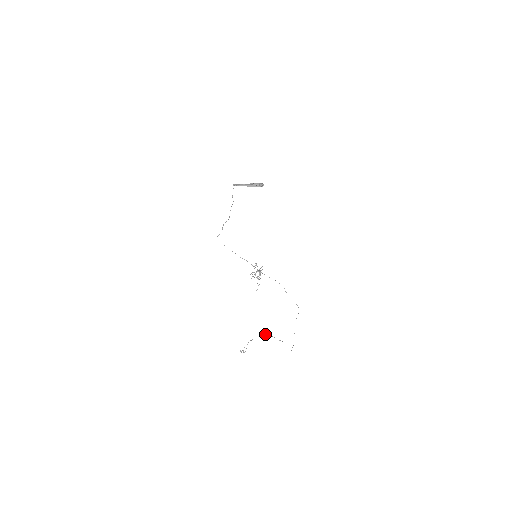
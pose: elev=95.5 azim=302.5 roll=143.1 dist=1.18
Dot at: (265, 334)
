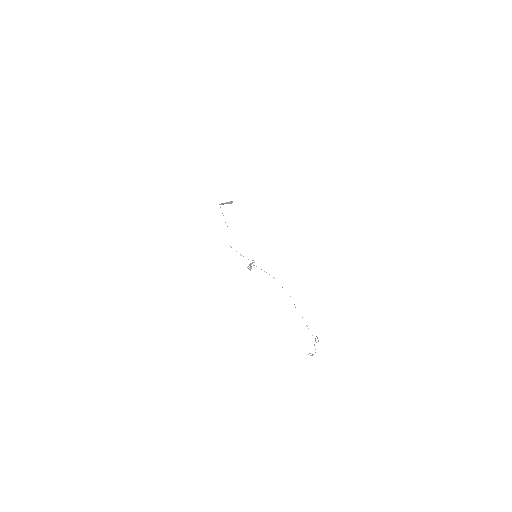
Dot at: (316, 336)
